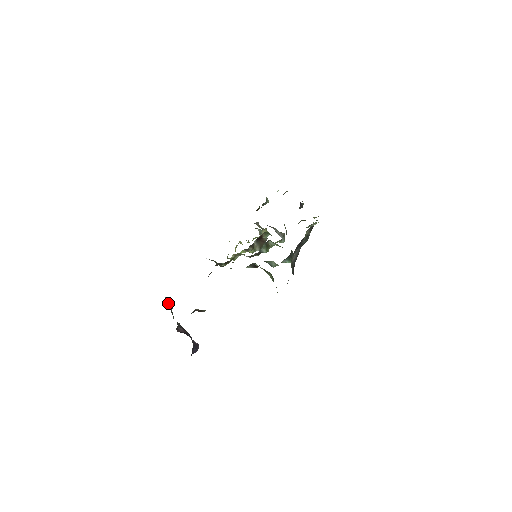
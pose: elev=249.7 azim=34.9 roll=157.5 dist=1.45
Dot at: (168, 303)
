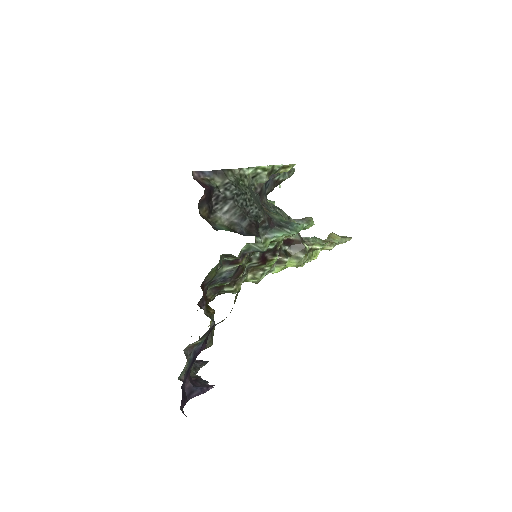
Dot at: (194, 362)
